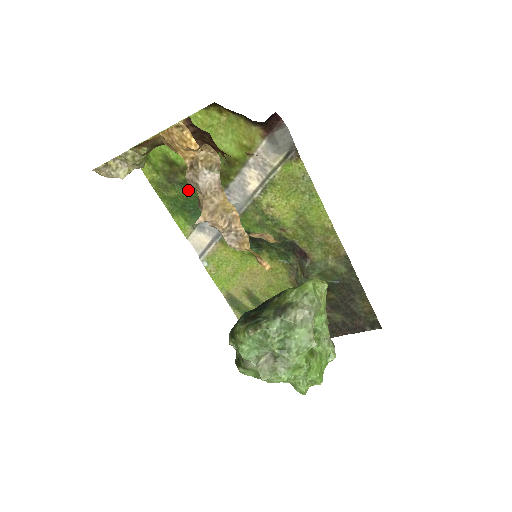
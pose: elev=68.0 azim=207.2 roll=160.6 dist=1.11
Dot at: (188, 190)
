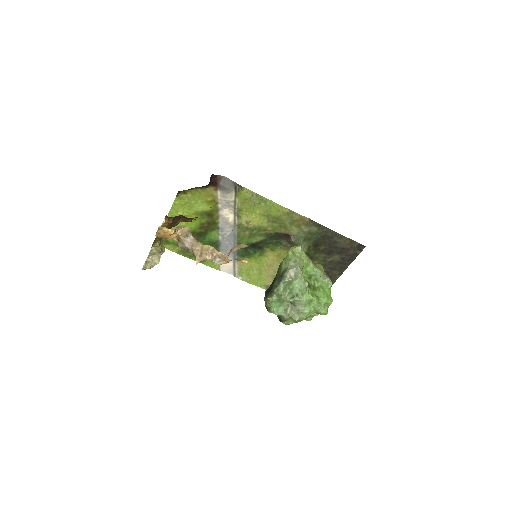
Dot at: occluded
